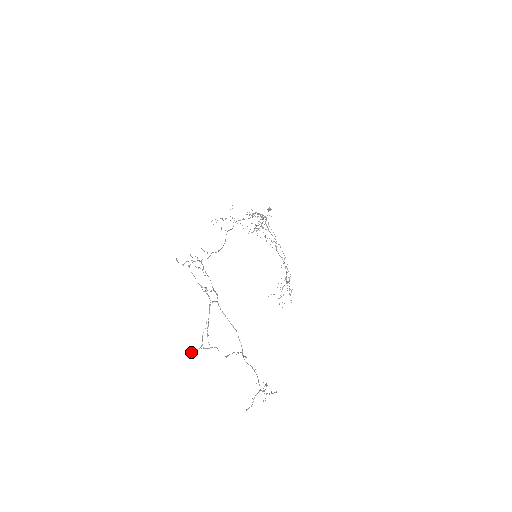
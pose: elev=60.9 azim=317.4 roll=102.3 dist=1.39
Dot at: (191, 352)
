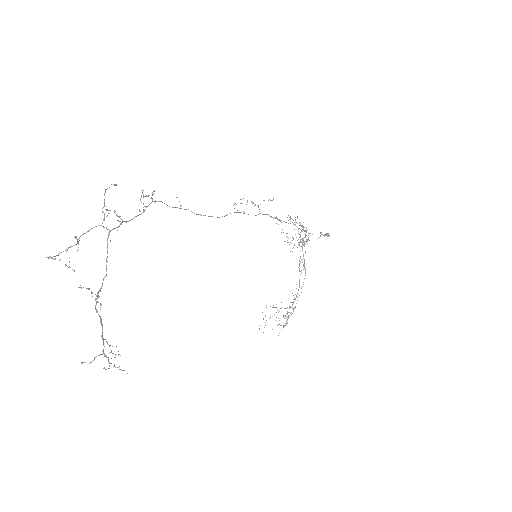
Dot at: occluded
